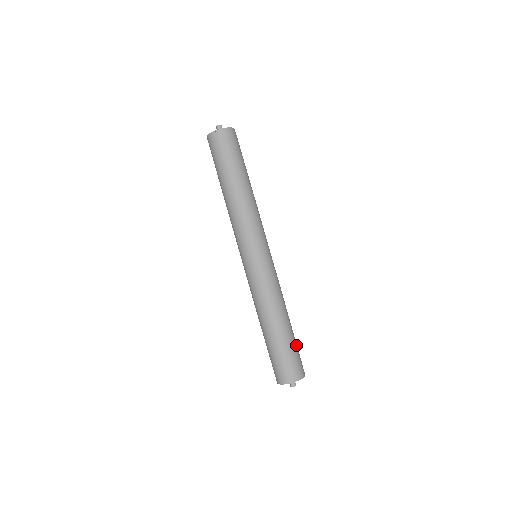
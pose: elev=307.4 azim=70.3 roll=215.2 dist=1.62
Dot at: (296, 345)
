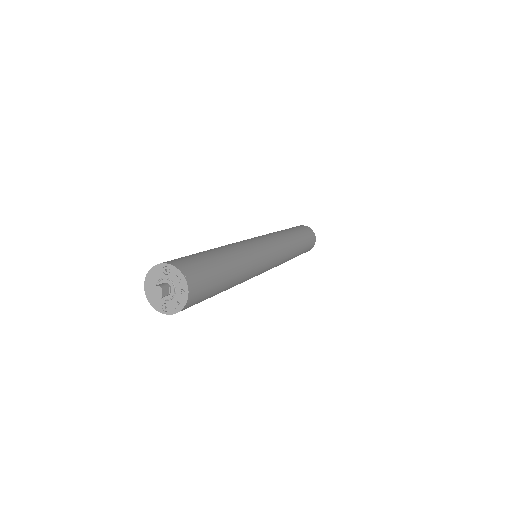
Dot at: (214, 270)
